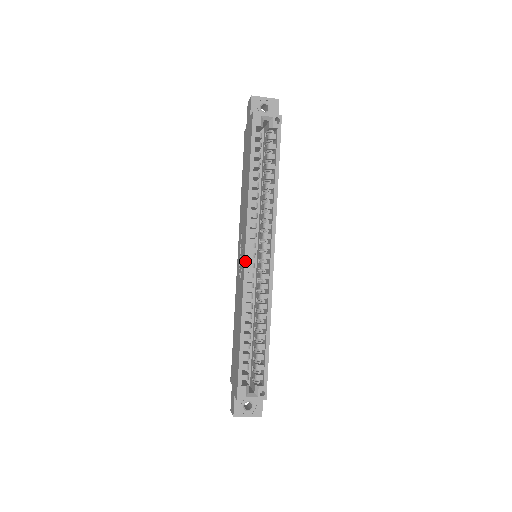
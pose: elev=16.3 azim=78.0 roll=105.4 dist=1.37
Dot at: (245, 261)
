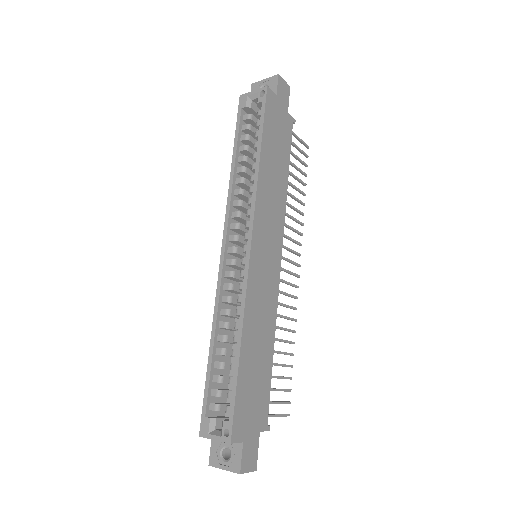
Dot at: (221, 257)
